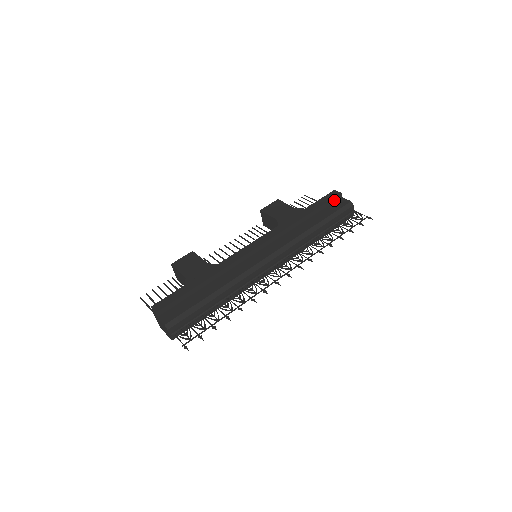
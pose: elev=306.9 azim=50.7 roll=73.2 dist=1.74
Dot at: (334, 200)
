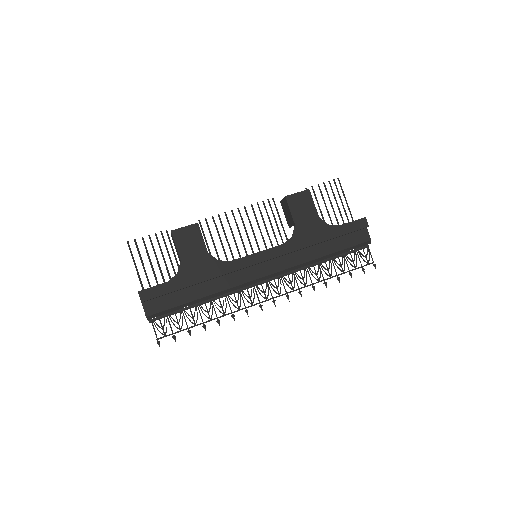
Dot at: (358, 230)
